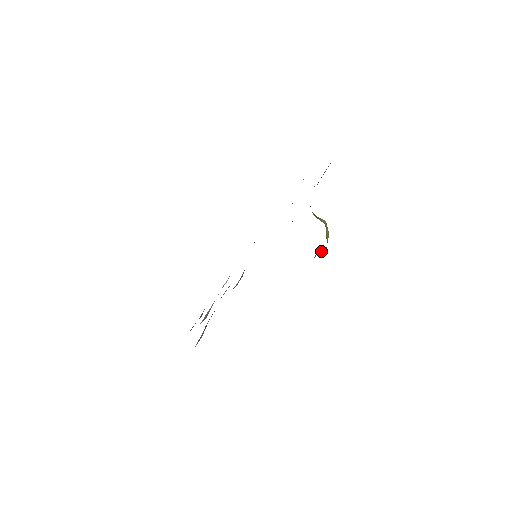
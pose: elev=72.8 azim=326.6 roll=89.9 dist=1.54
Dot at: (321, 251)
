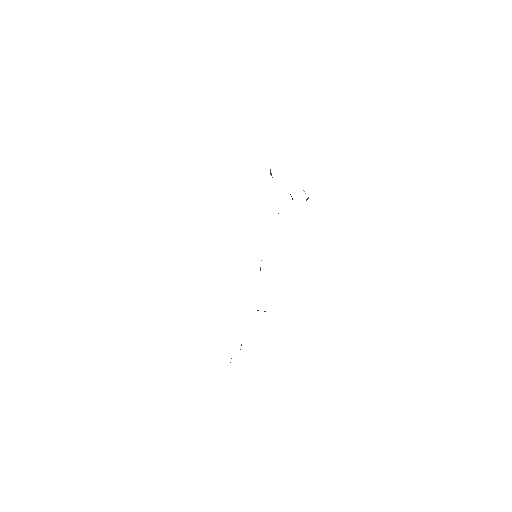
Dot at: (307, 198)
